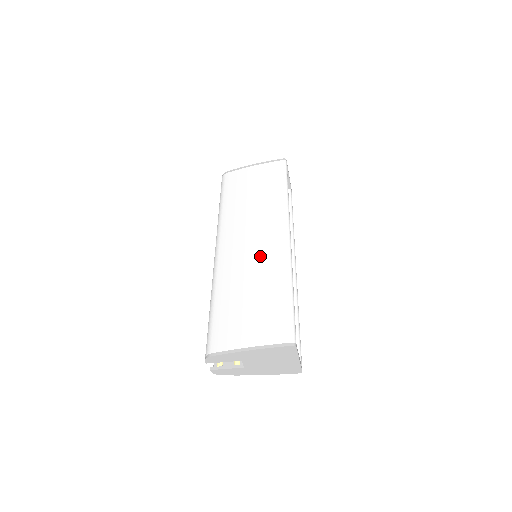
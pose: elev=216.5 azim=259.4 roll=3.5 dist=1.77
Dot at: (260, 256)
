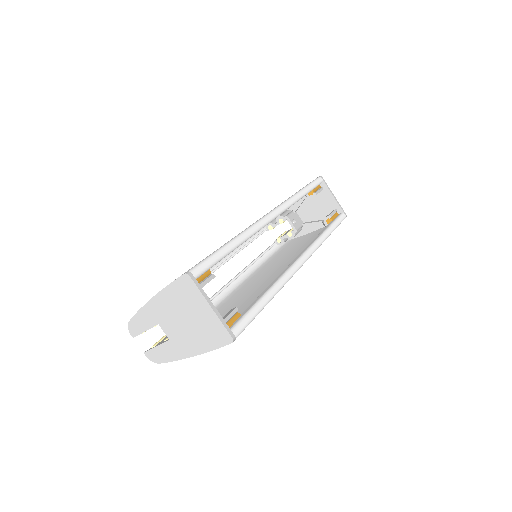
Dot at: occluded
